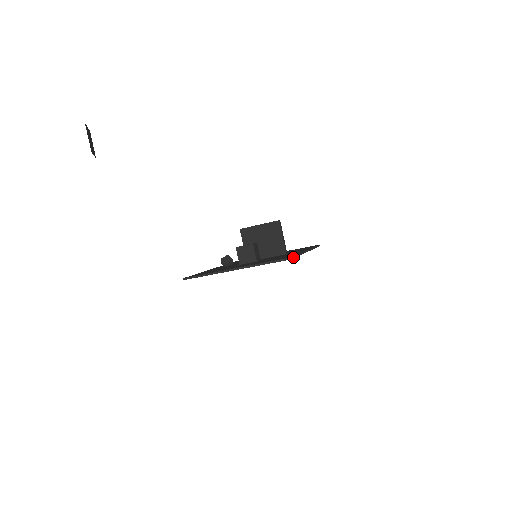
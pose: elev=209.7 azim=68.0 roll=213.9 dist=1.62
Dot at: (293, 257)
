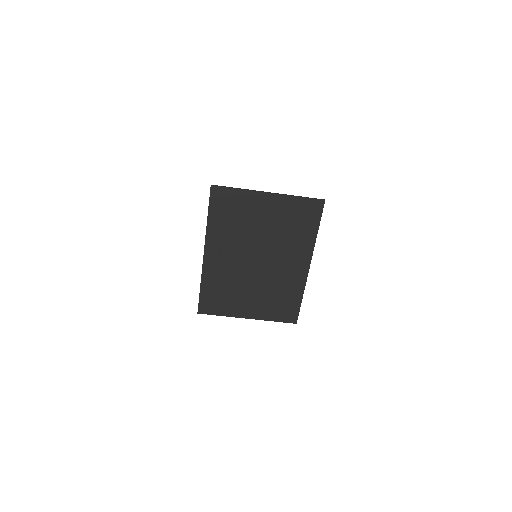
Dot at: occluded
